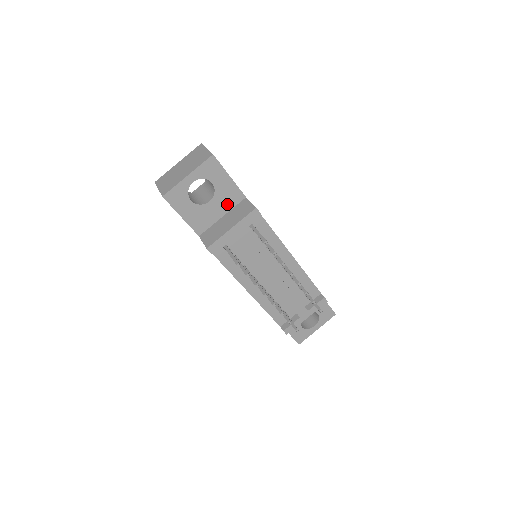
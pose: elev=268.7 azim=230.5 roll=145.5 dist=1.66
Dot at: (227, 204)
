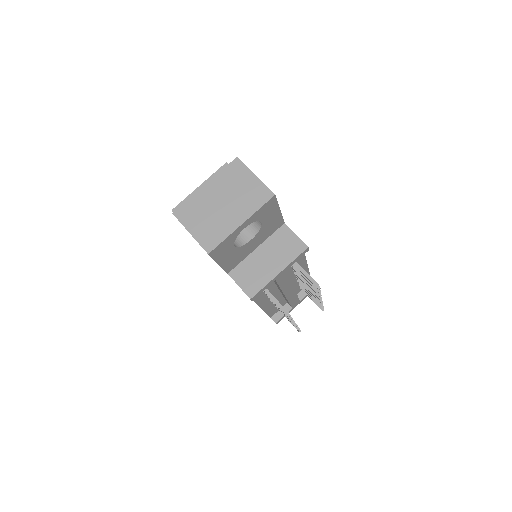
Dot at: (265, 235)
